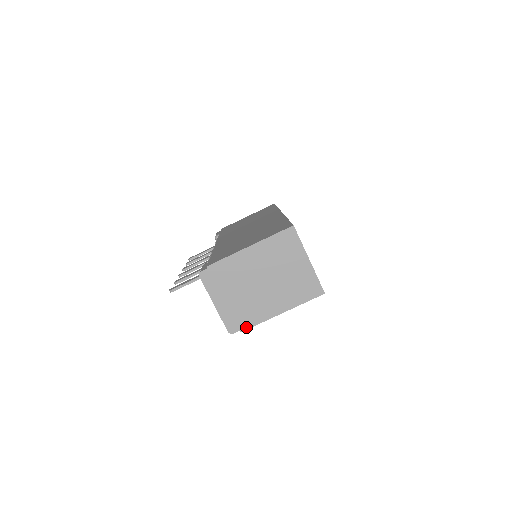
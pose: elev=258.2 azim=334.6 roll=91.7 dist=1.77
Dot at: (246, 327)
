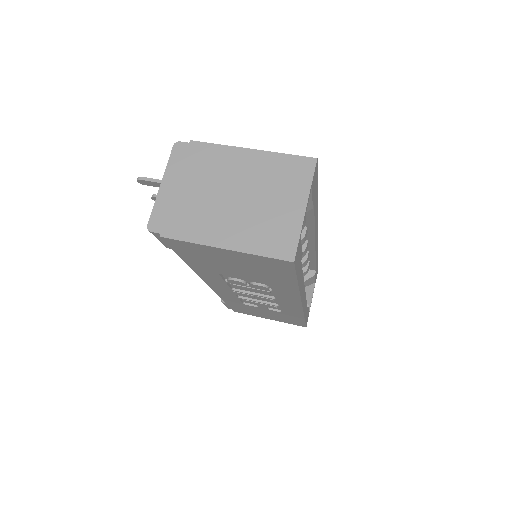
Dot at: (171, 235)
